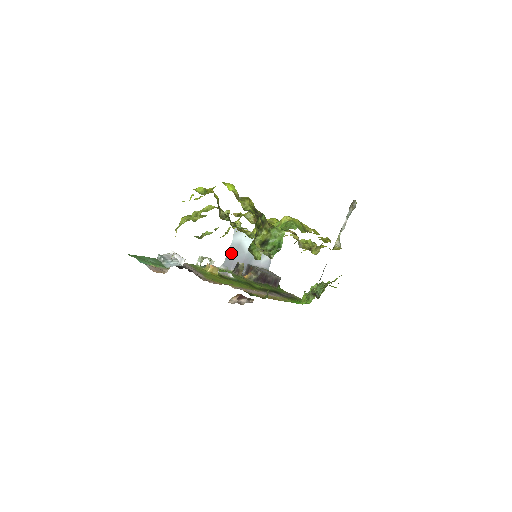
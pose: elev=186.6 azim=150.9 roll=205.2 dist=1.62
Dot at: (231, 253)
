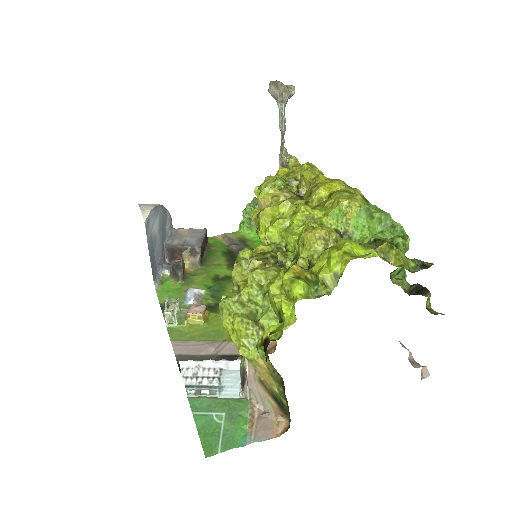
Dot at: (151, 258)
